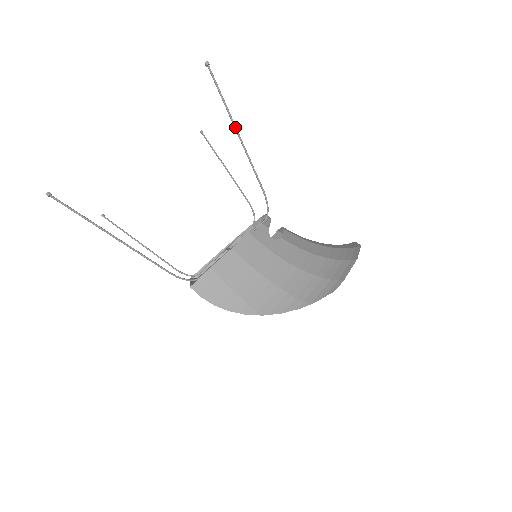
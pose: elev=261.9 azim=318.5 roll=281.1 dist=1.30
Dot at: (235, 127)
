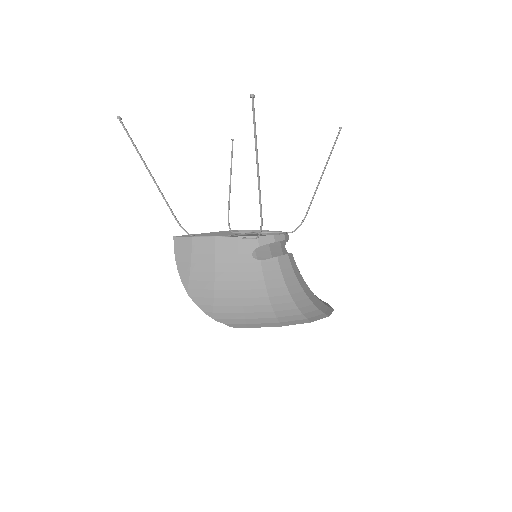
Dot at: (256, 157)
